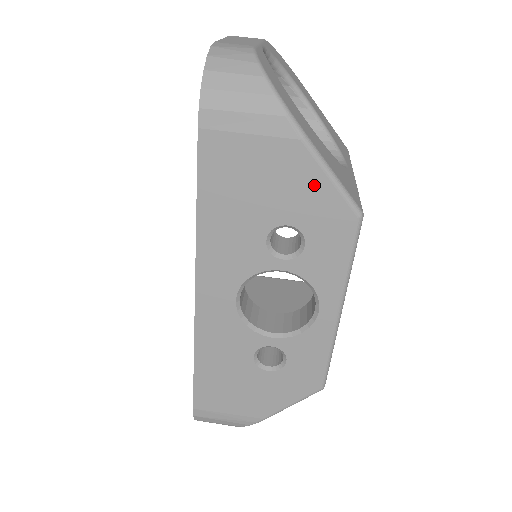
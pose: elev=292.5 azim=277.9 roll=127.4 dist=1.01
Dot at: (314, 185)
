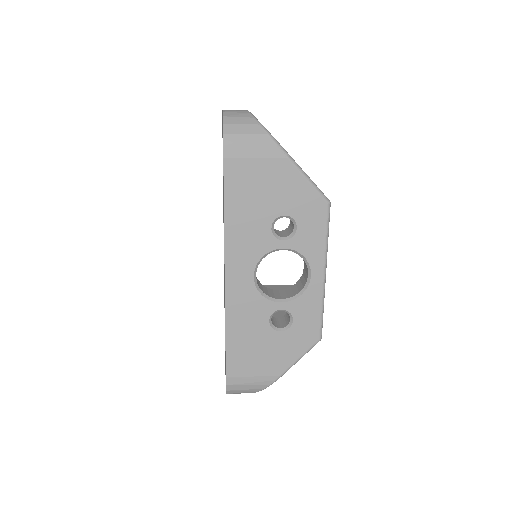
Dot at: (298, 186)
